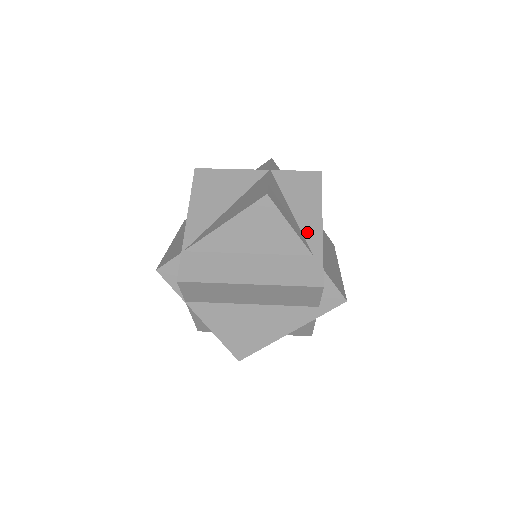
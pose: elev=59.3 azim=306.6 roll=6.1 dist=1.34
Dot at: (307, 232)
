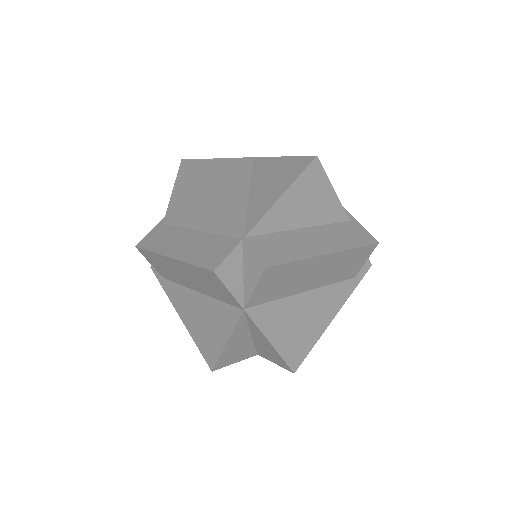
Dot at: occluded
